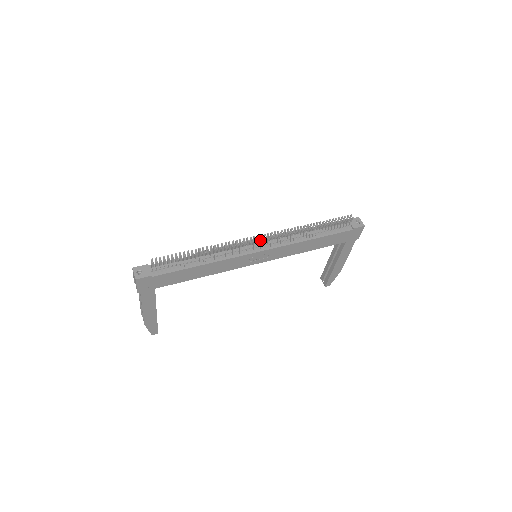
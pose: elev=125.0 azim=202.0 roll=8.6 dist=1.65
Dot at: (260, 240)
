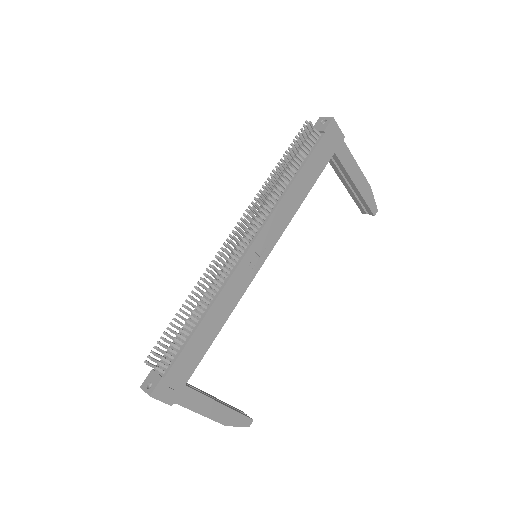
Dot at: (238, 237)
